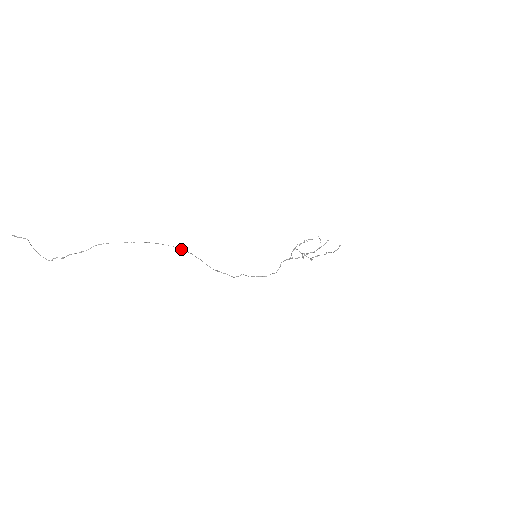
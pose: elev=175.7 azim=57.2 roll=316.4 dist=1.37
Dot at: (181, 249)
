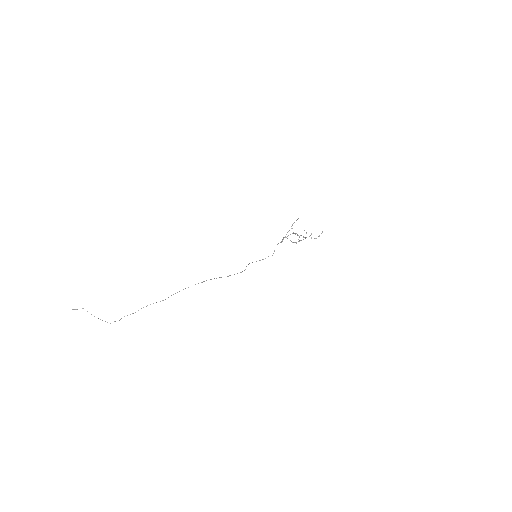
Dot at: (201, 282)
